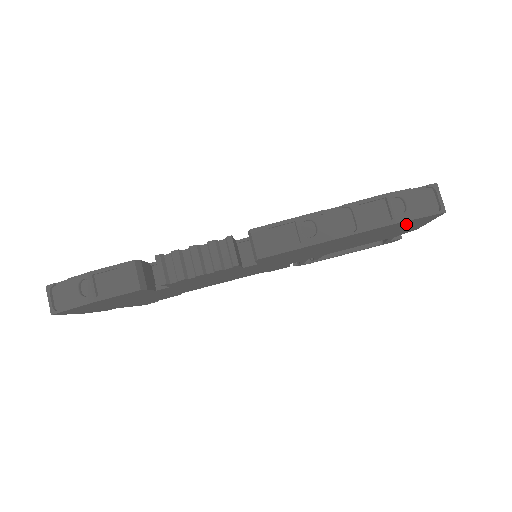
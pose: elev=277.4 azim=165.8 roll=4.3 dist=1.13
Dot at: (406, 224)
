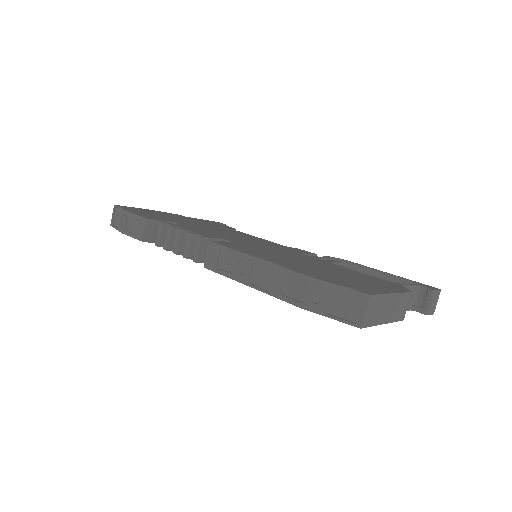
Dot at: occluded
